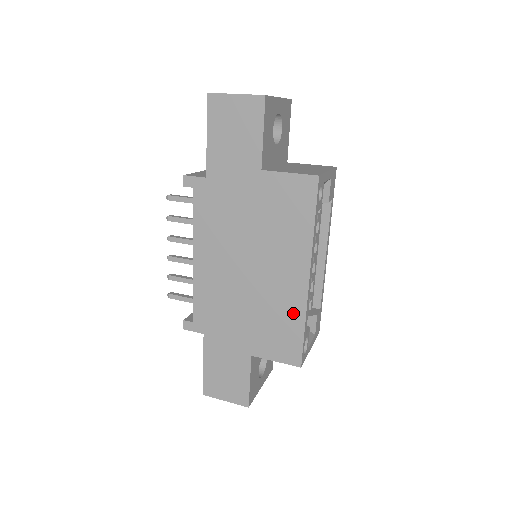
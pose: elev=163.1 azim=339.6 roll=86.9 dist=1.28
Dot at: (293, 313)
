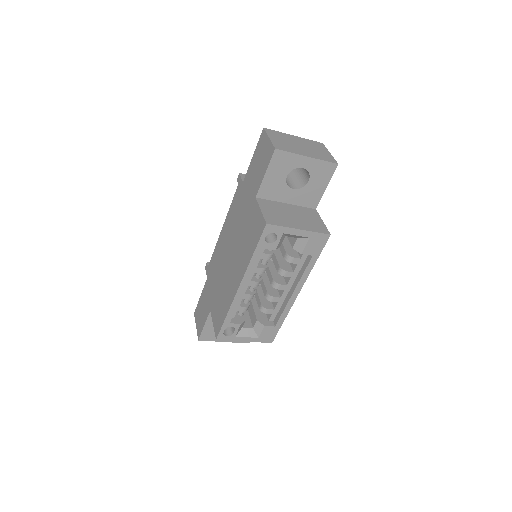
Dot at: (227, 302)
